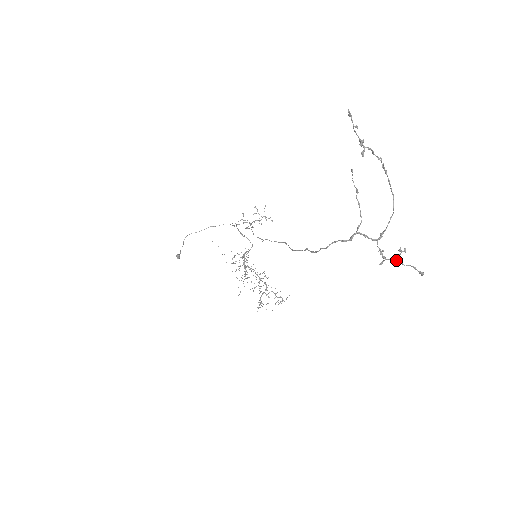
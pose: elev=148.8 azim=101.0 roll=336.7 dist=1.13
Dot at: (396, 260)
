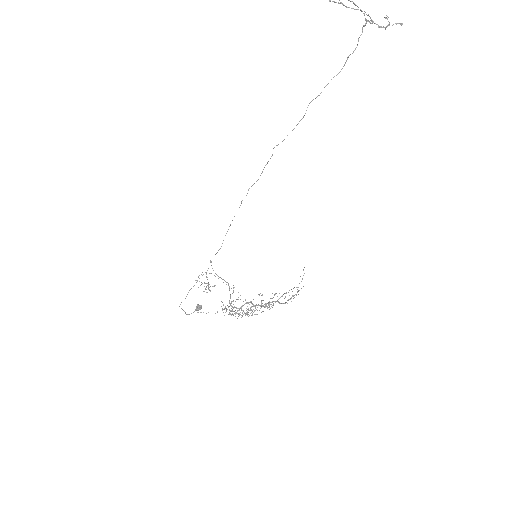
Dot at: (389, 23)
